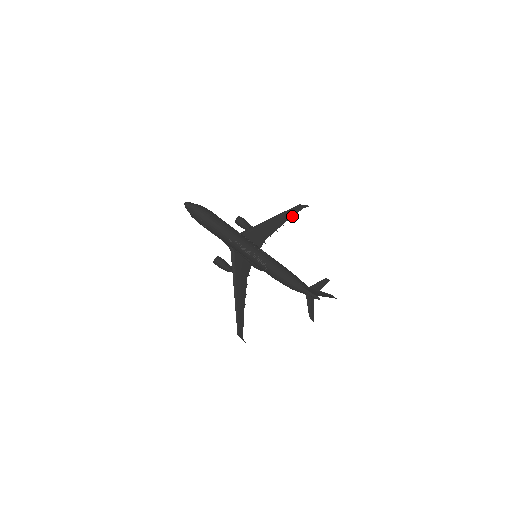
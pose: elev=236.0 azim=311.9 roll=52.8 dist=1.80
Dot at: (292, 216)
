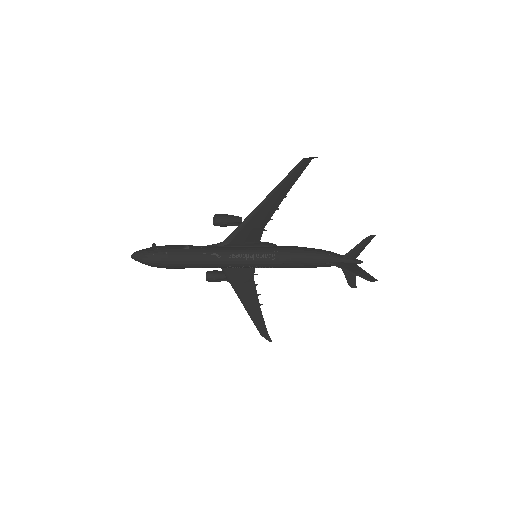
Dot at: (296, 180)
